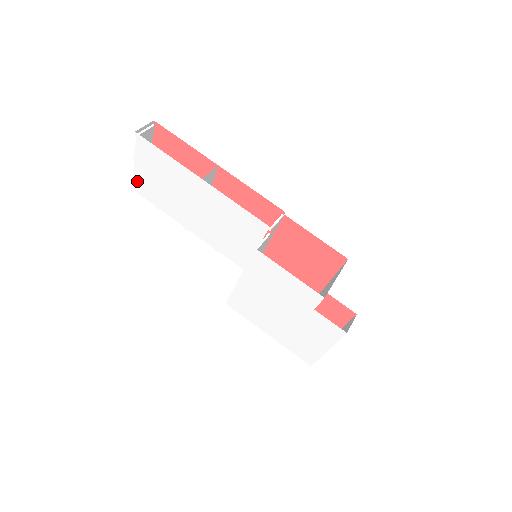
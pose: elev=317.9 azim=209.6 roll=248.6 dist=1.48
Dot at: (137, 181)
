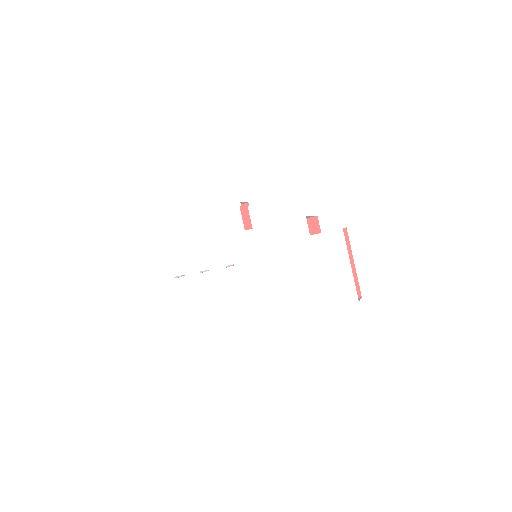
Dot at: (152, 270)
